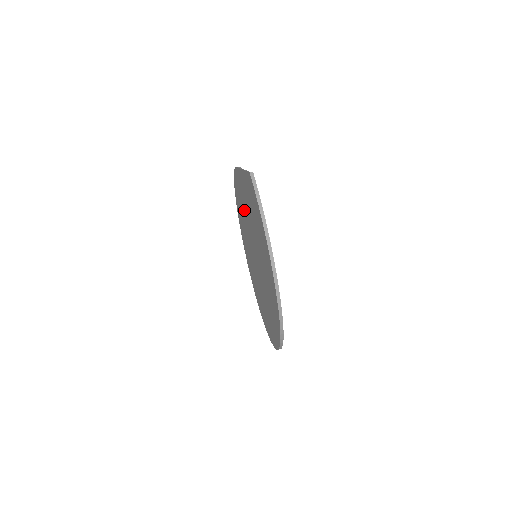
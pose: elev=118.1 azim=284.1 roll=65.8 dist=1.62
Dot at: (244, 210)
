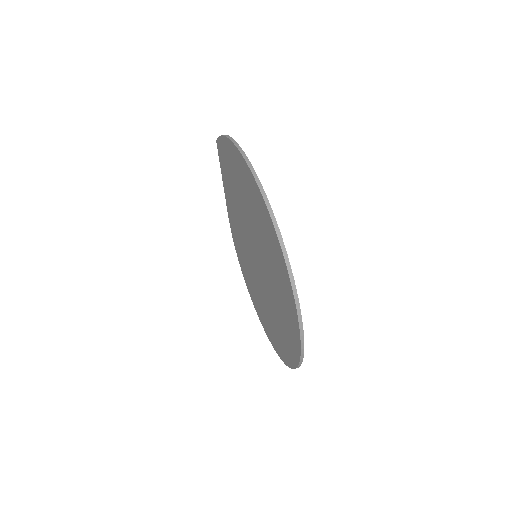
Dot at: (241, 242)
